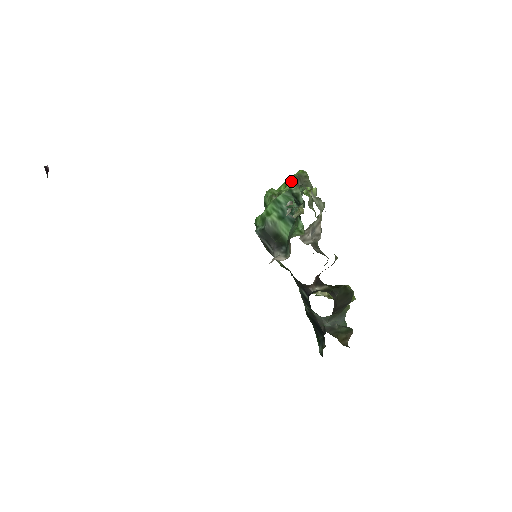
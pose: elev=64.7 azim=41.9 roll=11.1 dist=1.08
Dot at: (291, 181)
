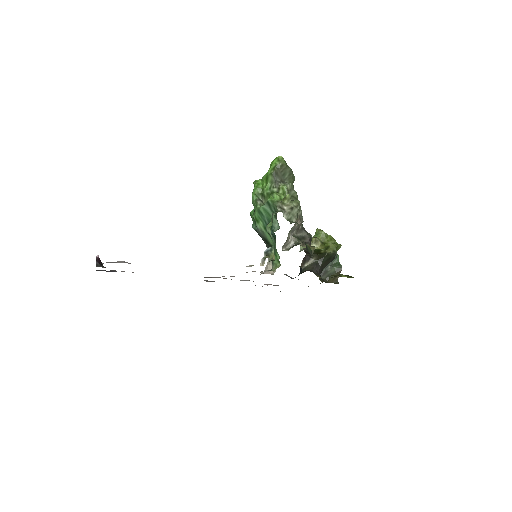
Dot at: (270, 178)
